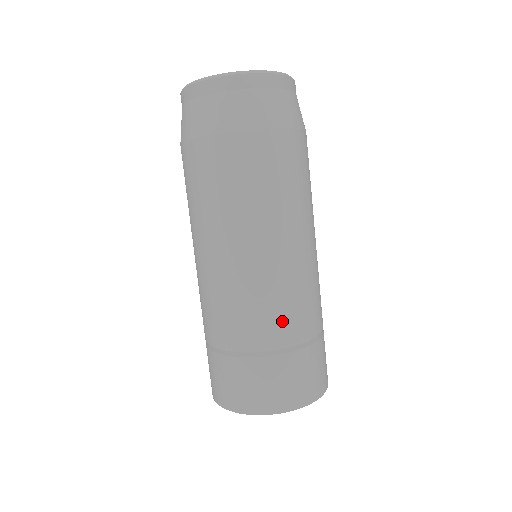
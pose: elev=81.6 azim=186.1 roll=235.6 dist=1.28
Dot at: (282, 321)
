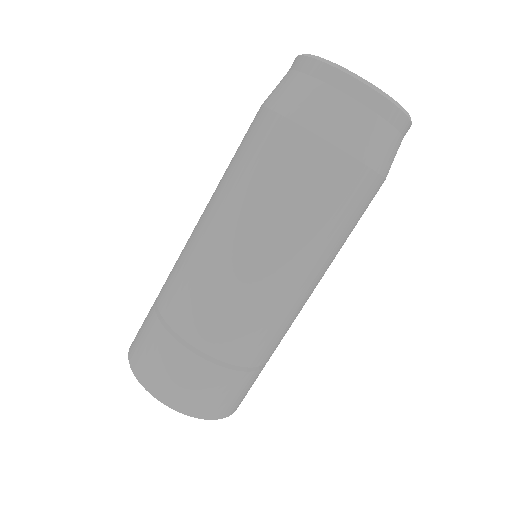
Dot at: (190, 308)
